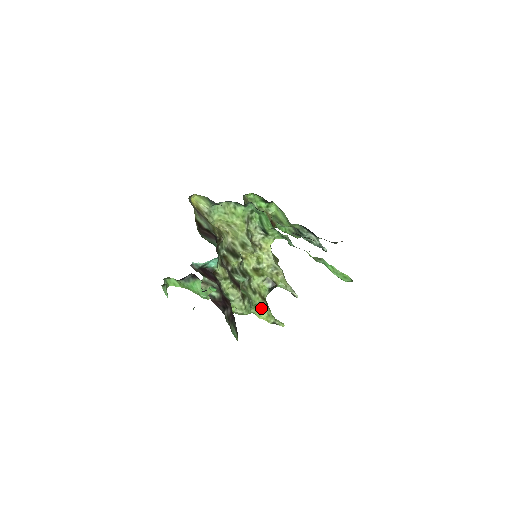
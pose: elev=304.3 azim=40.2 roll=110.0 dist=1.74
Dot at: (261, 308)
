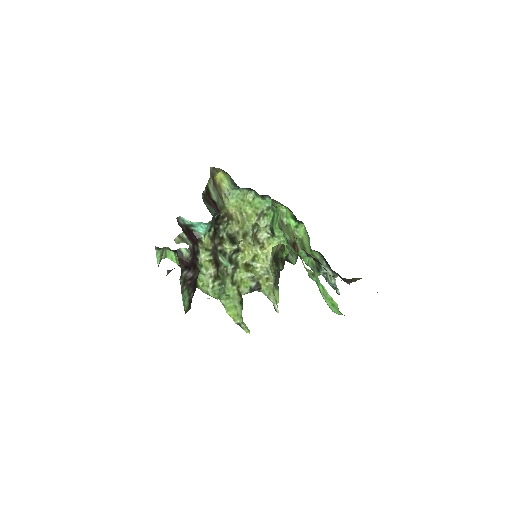
Dot at: (234, 304)
